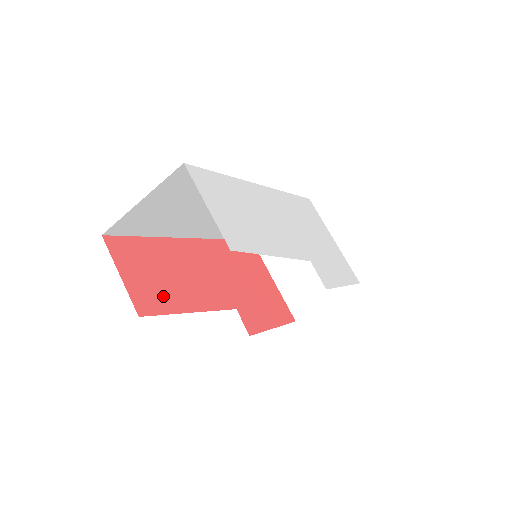
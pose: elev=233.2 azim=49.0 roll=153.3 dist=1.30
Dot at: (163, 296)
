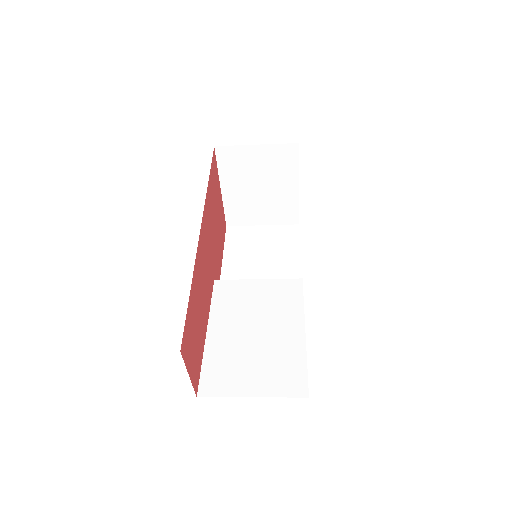
Dot at: (199, 349)
